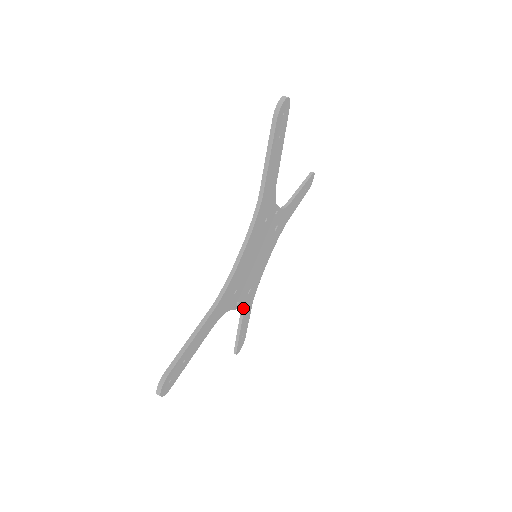
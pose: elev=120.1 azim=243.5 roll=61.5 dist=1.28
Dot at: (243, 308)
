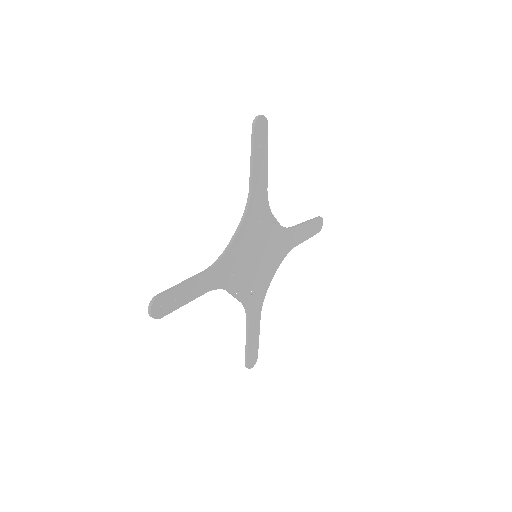
Dot at: (248, 308)
